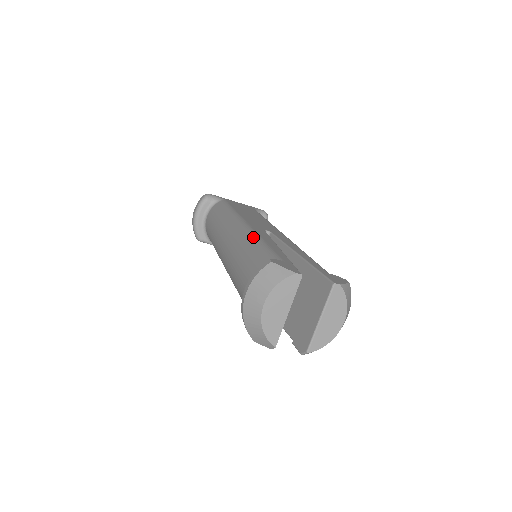
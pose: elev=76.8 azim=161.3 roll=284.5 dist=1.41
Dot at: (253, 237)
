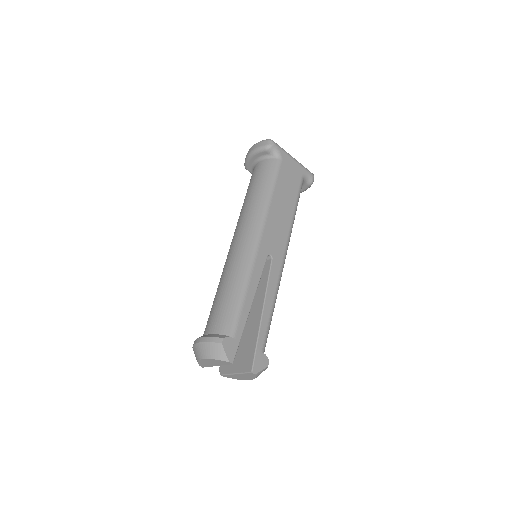
Dot at: (245, 276)
